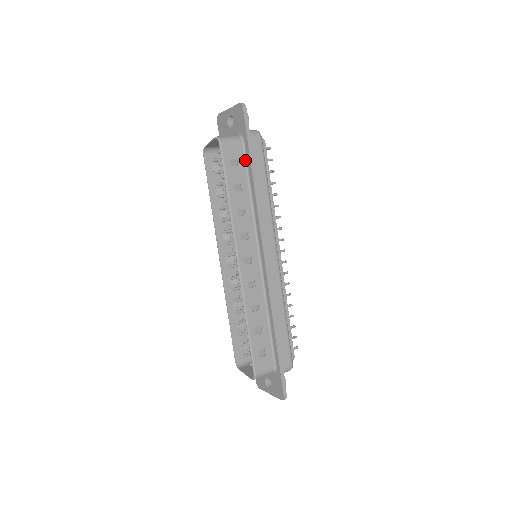
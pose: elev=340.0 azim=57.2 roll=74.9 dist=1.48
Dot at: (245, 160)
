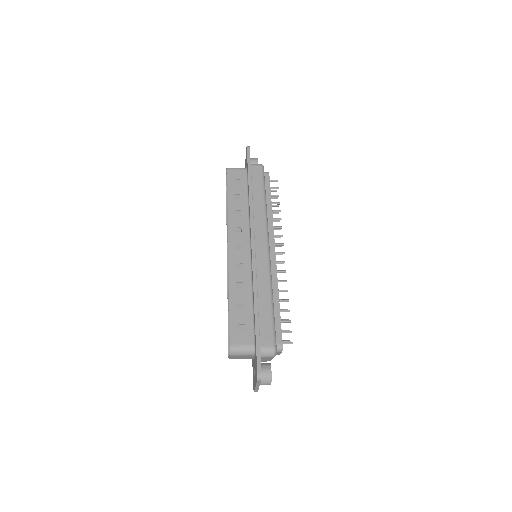
Dot at: (247, 180)
